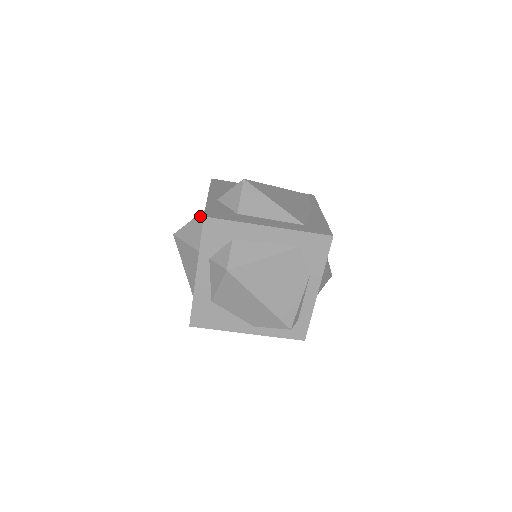
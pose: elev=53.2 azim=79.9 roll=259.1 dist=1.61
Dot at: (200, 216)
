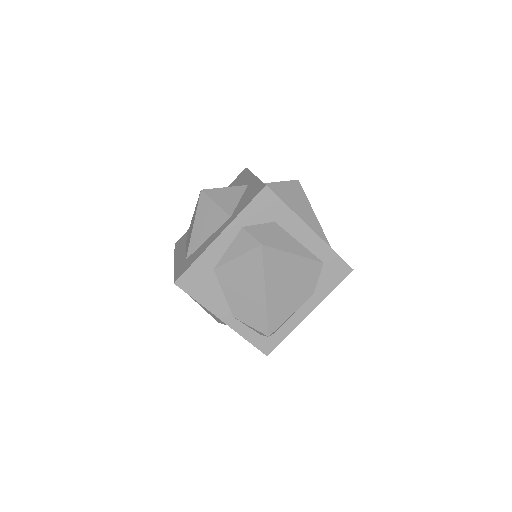
Dot at: (240, 188)
